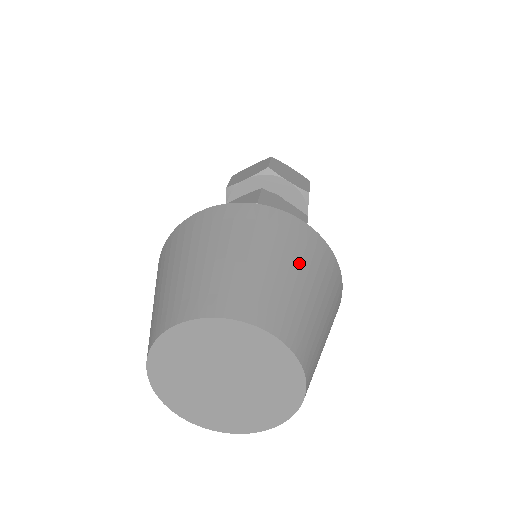
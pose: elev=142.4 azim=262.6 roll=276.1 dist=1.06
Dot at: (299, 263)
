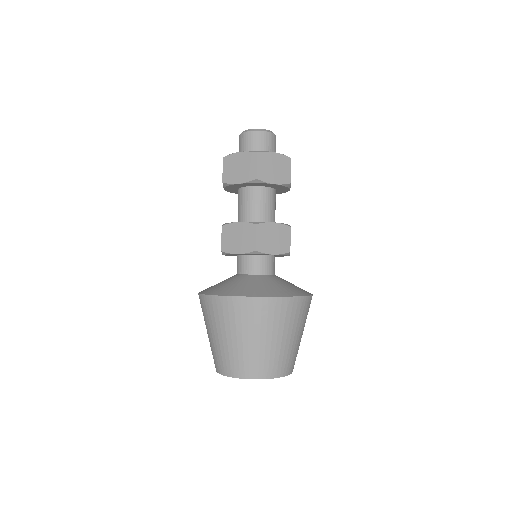
Dot at: (287, 329)
